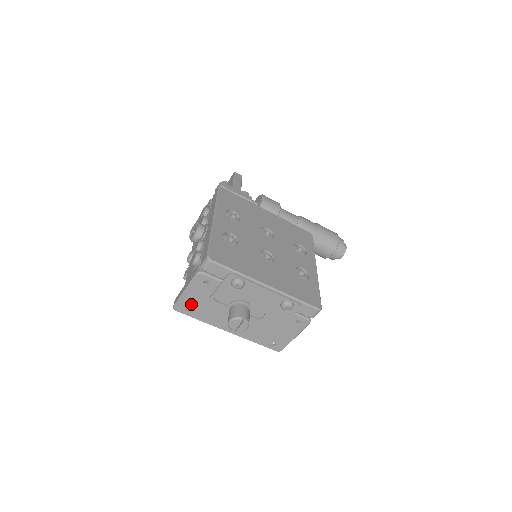
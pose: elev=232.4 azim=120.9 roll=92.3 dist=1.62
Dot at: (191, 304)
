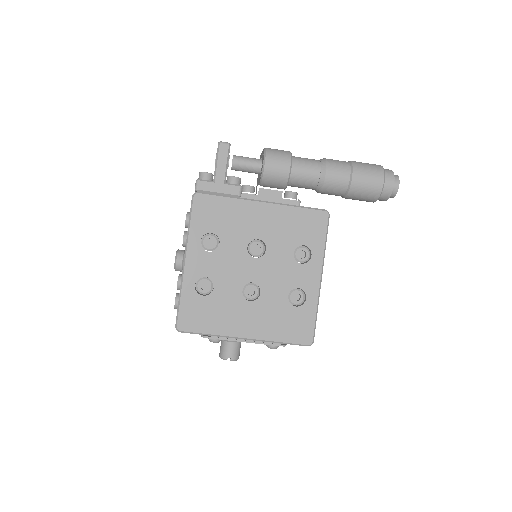
Dot at: occluded
